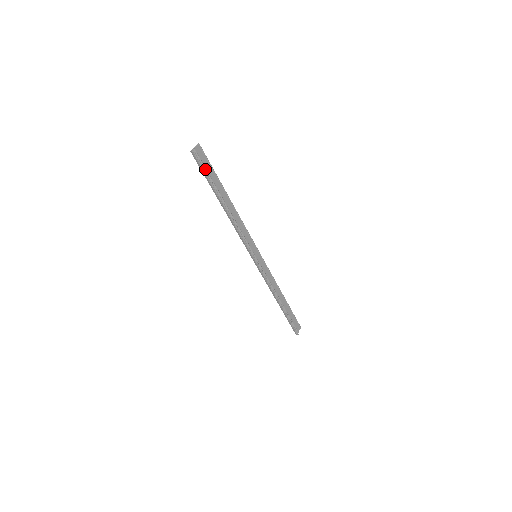
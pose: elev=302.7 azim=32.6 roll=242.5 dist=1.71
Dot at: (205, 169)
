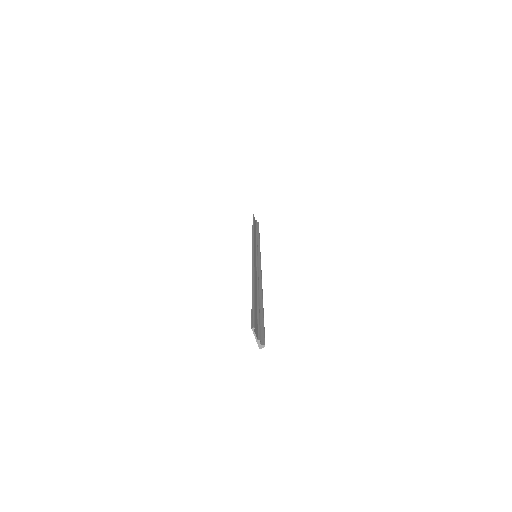
Dot at: (259, 323)
